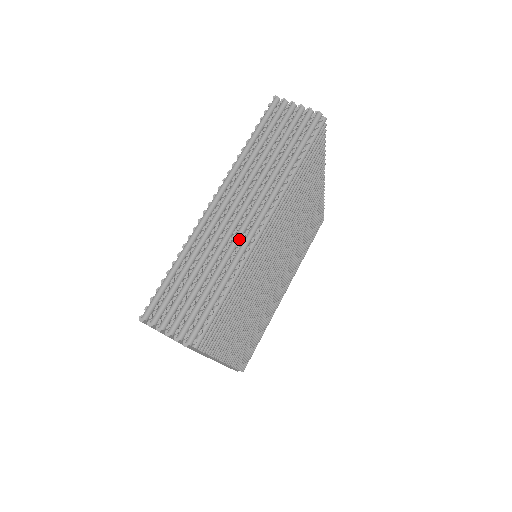
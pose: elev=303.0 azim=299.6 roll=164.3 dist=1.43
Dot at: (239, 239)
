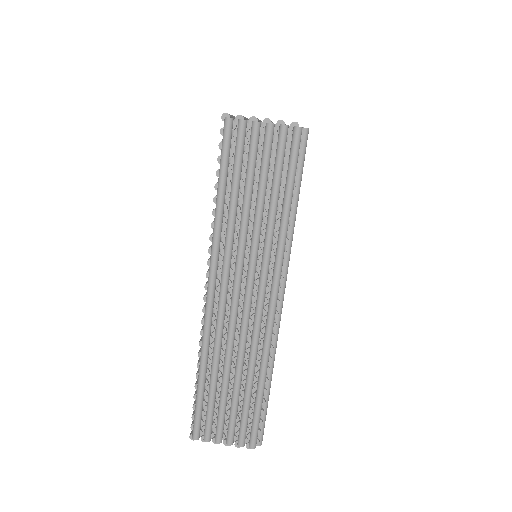
Dot at: (259, 331)
